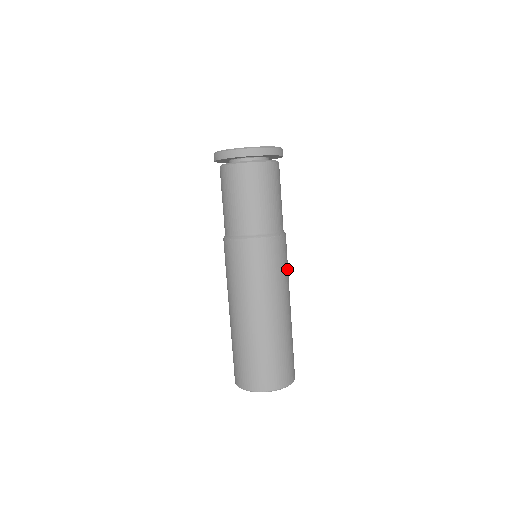
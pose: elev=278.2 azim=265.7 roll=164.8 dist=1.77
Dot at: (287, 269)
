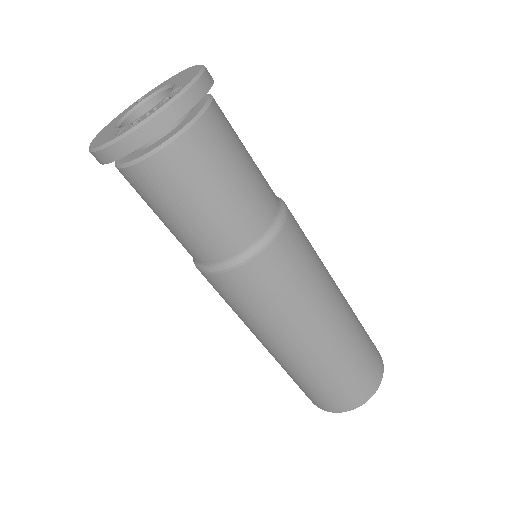
Dot at: (313, 250)
